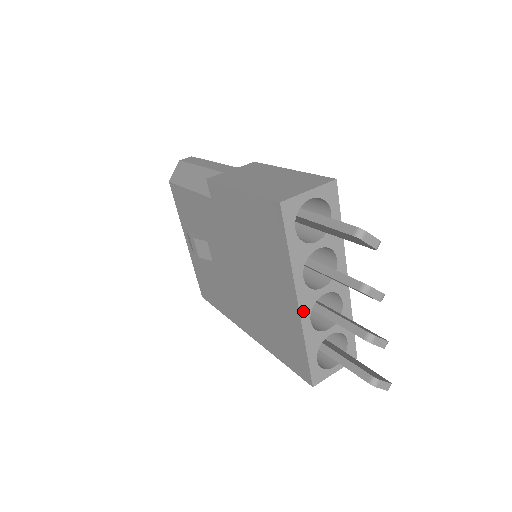
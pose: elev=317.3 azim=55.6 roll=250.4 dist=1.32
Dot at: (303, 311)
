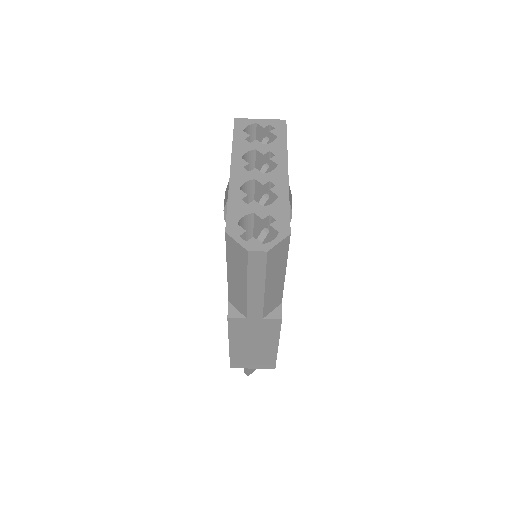
Dot at: occluded
